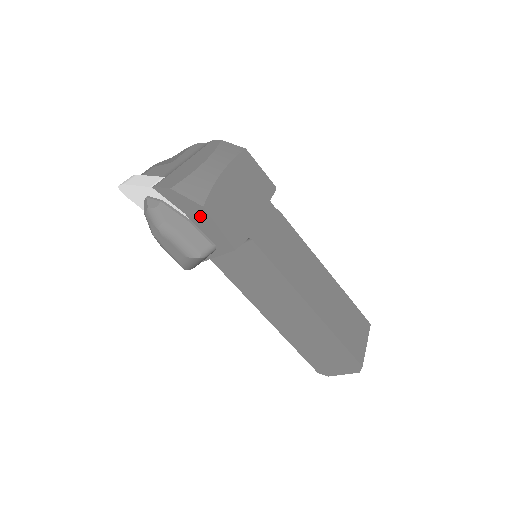
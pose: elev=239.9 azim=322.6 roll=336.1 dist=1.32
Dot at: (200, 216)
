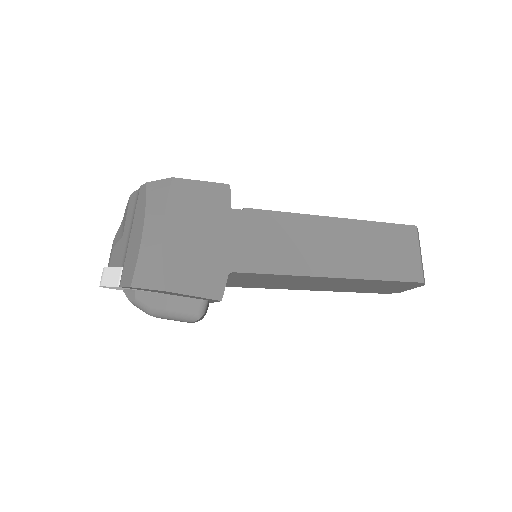
Dot at: (171, 293)
